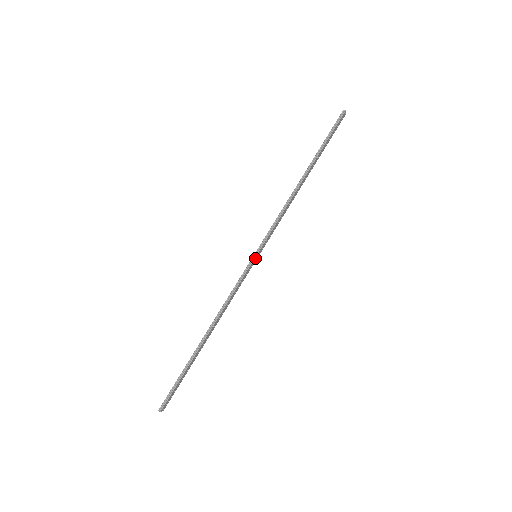
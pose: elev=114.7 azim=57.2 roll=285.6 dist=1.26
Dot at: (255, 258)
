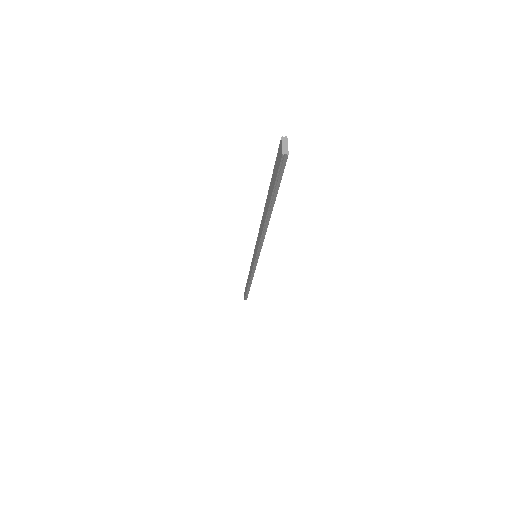
Dot at: occluded
